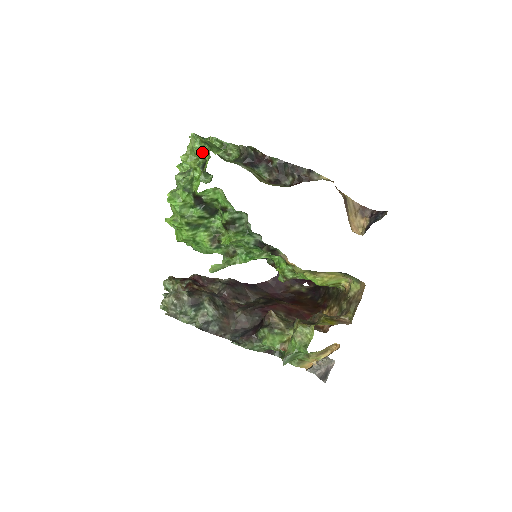
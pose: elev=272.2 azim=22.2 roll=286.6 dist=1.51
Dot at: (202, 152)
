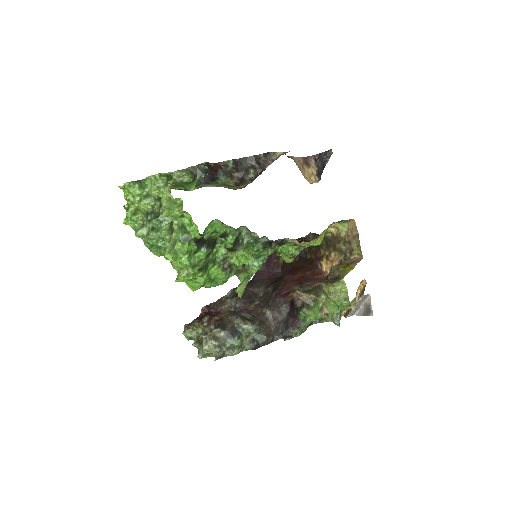
Dot at: (148, 195)
